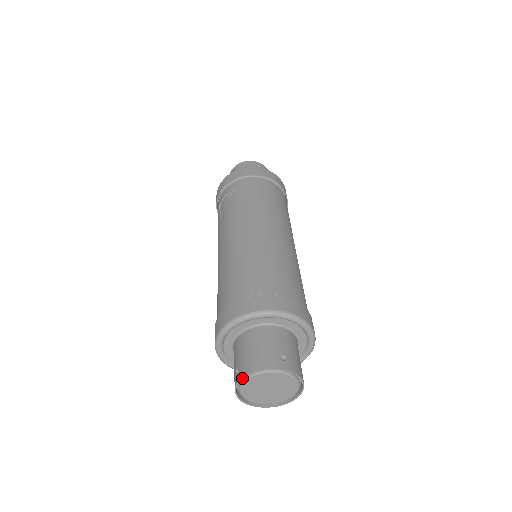
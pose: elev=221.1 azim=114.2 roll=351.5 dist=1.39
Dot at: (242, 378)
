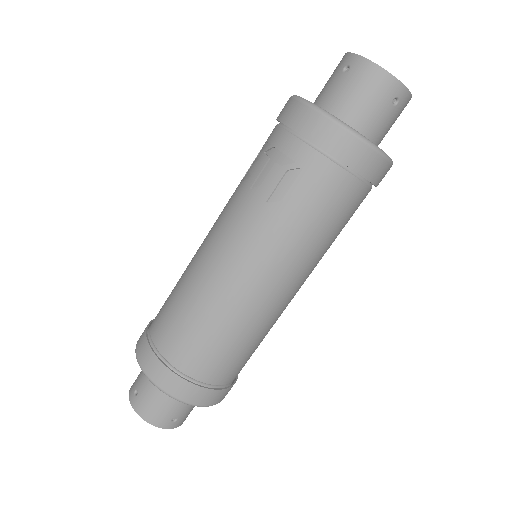
Dot at: (133, 408)
